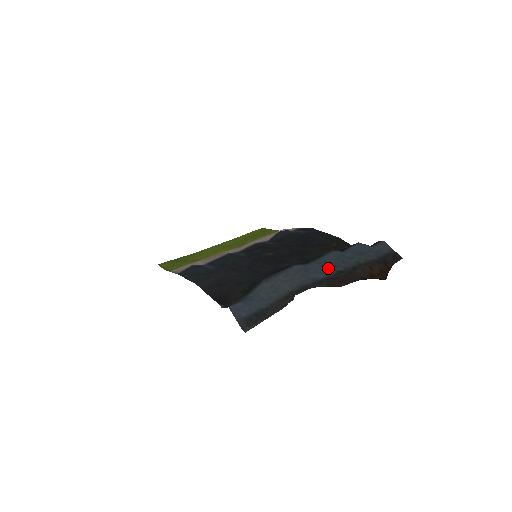
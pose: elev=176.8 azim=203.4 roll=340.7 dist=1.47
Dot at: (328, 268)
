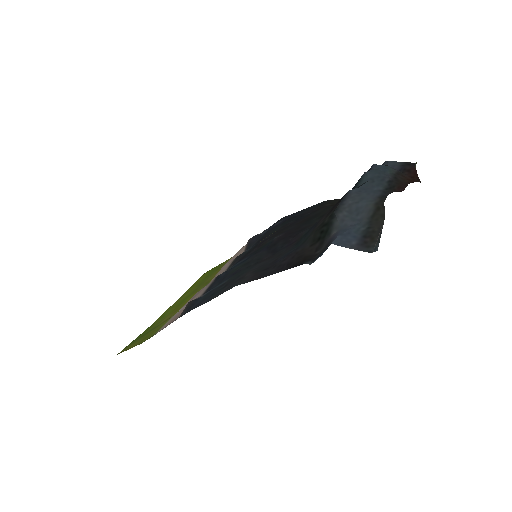
Dot at: (378, 182)
